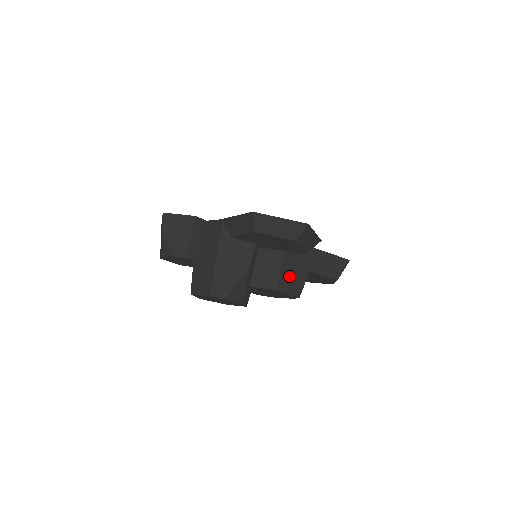
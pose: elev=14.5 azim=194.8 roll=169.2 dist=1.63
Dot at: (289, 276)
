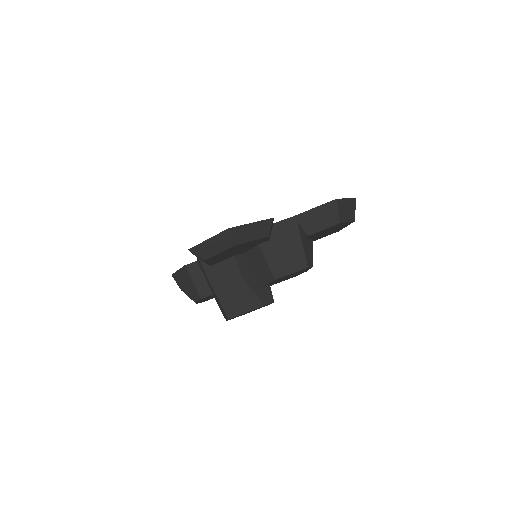
Dot at: (280, 260)
